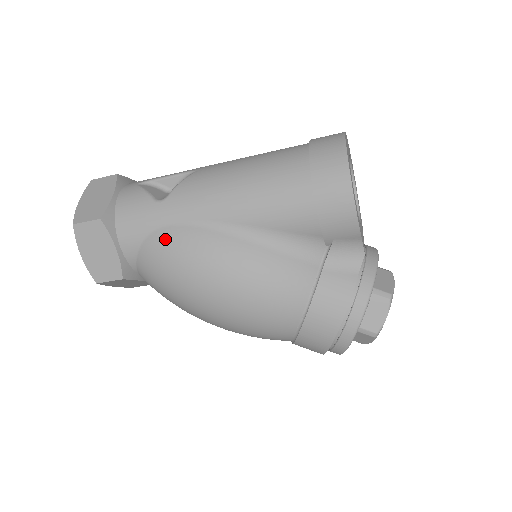
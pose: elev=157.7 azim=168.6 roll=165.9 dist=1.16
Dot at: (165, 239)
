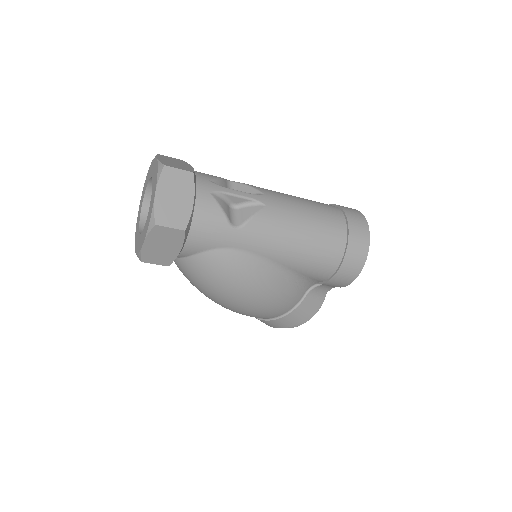
Dot at: (228, 259)
